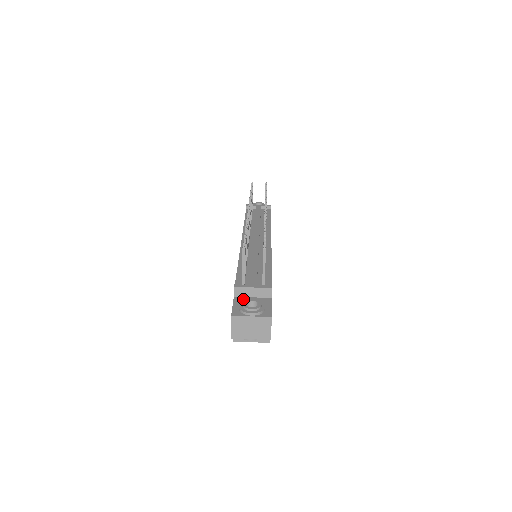
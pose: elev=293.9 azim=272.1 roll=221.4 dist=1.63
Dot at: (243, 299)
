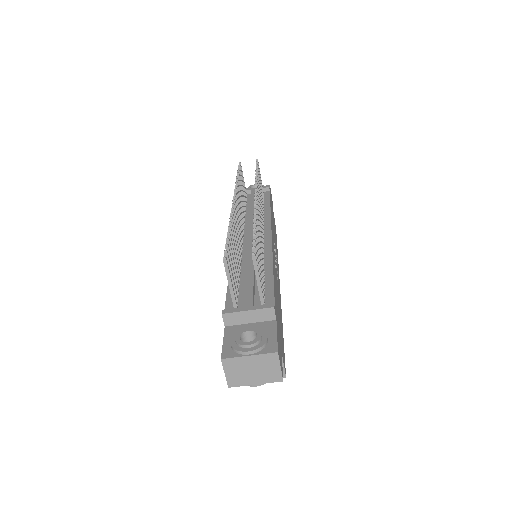
Dot at: (237, 328)
